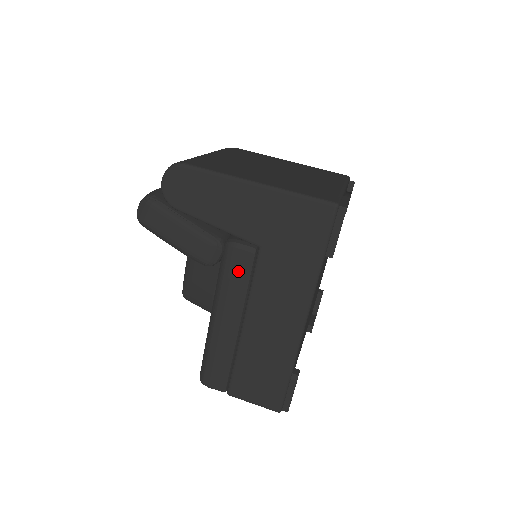
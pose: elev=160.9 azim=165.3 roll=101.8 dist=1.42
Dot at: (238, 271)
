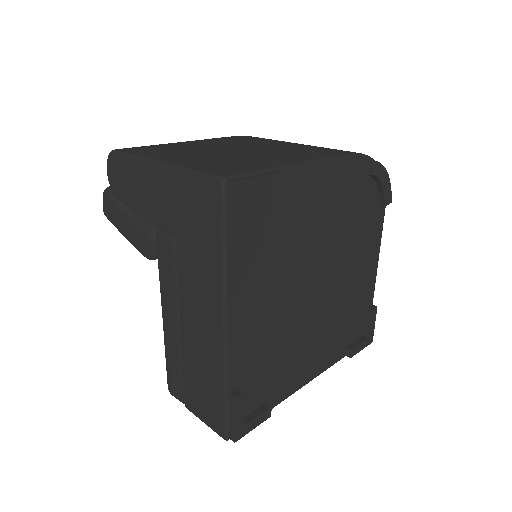
Dot at: (166, 265)
